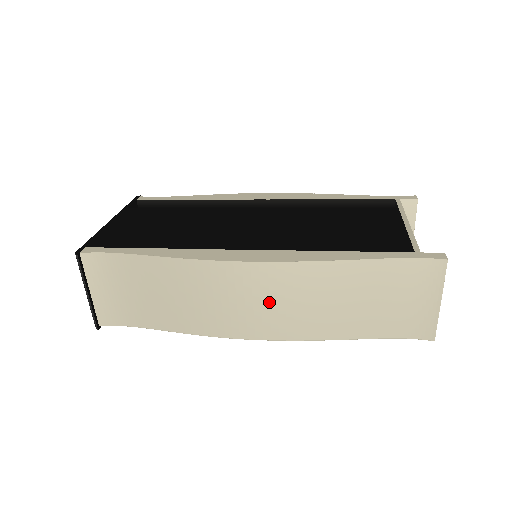
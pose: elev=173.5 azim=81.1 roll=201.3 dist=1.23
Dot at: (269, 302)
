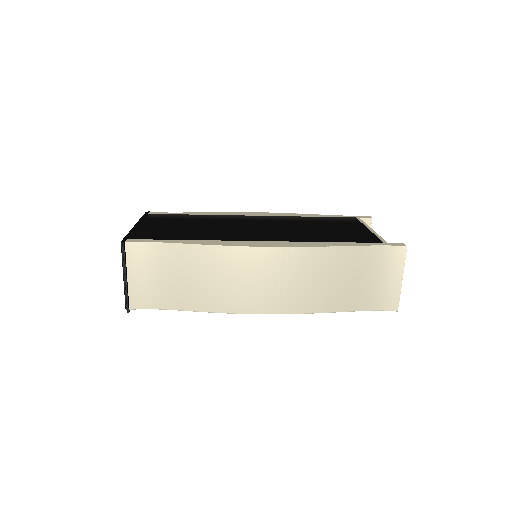
Dot at: (280, 281)
